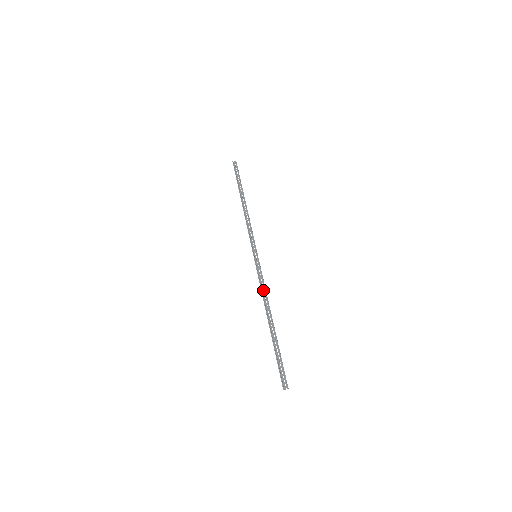
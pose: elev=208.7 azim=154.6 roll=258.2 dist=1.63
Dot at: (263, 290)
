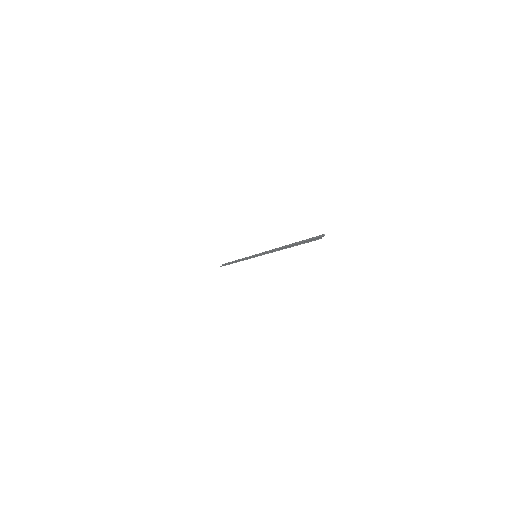
Dot at: (270, 252)
